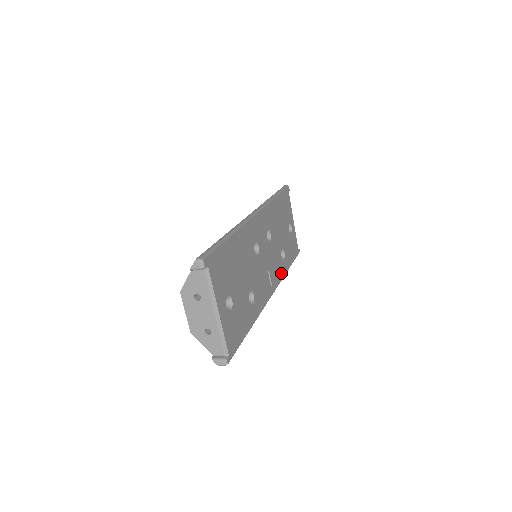
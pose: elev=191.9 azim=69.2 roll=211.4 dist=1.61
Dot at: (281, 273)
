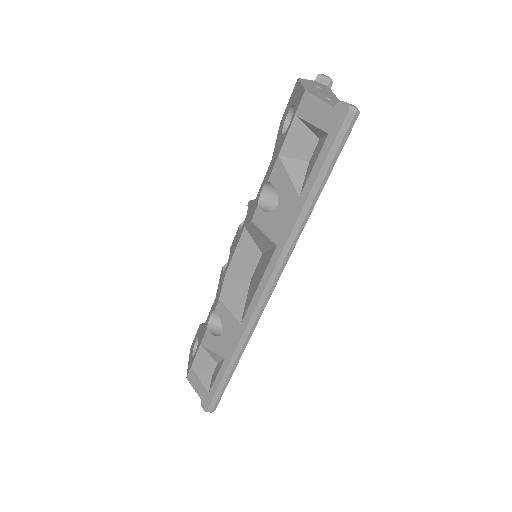
Dot at: occluded
